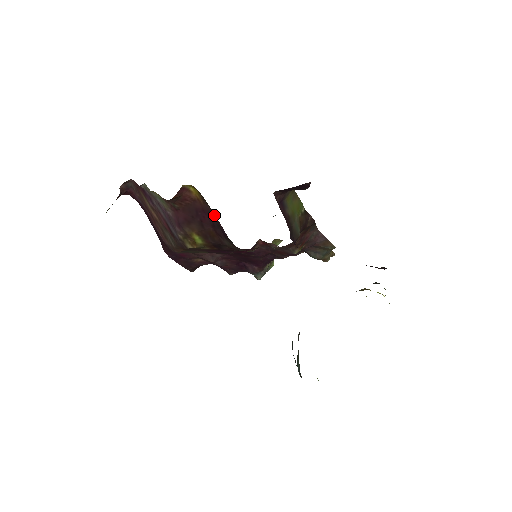
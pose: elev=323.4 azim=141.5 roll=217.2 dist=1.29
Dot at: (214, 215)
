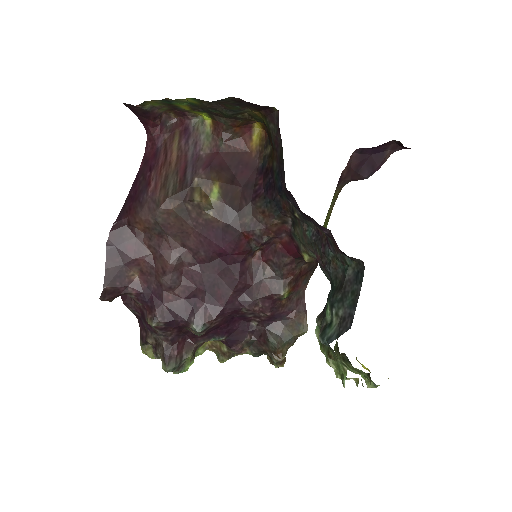
Dot at: (259, 171)
